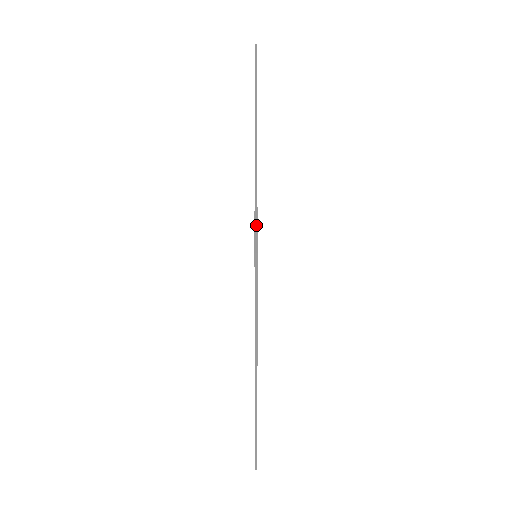
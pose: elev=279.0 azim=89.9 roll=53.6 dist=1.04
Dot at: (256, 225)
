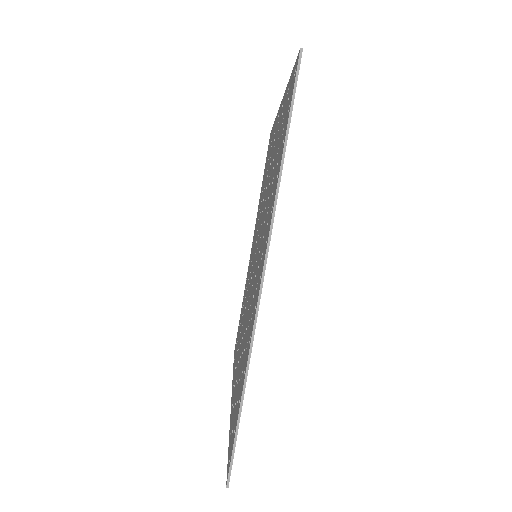
Dot at: (232, 458)
